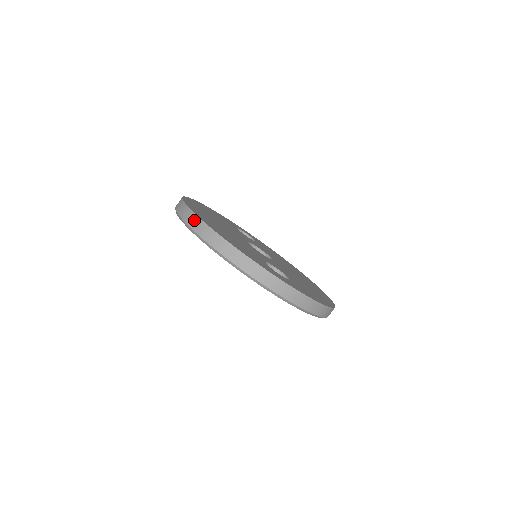
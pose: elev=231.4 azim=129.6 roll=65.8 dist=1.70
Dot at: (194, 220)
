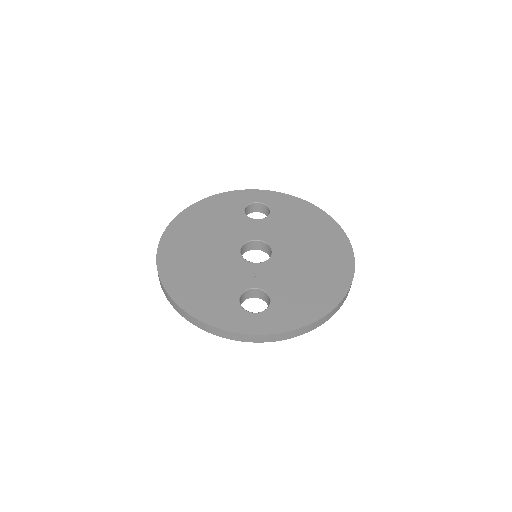
Dot at: (161, 284)
